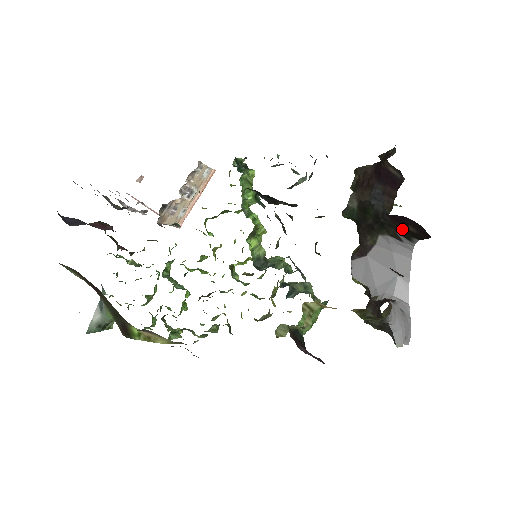
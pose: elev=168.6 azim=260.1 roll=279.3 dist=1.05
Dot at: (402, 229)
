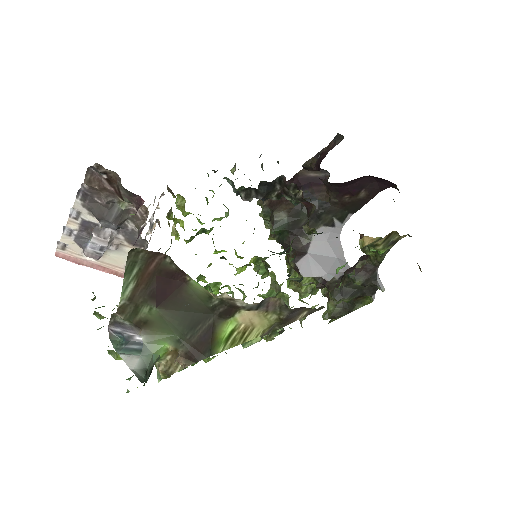
Dot at: (345, 206)
